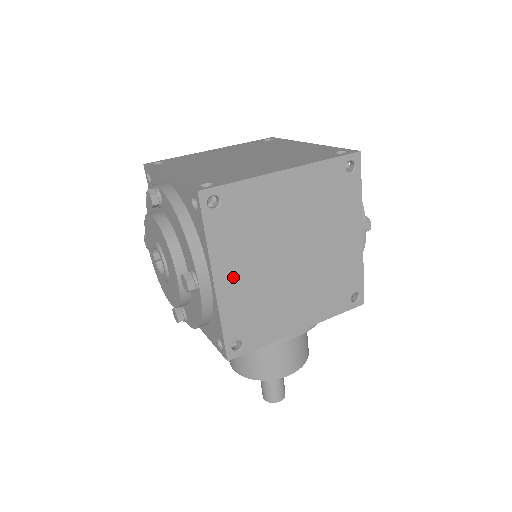
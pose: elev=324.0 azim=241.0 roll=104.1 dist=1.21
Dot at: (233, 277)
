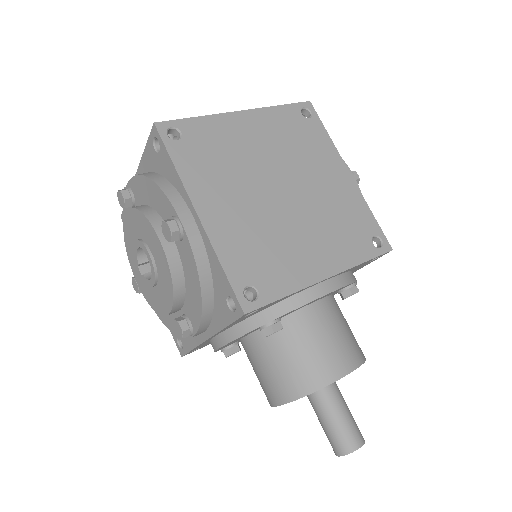
Dot at: (218, 209)
